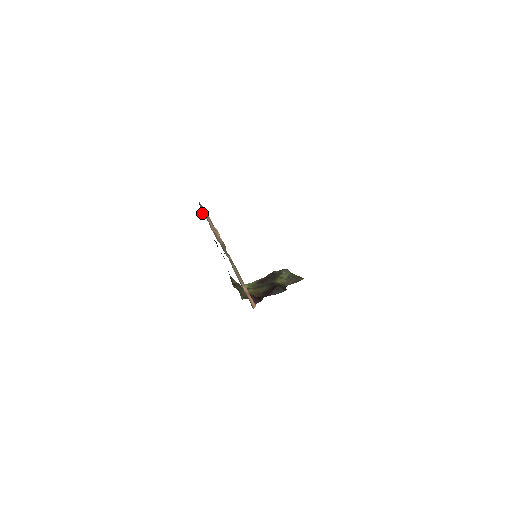
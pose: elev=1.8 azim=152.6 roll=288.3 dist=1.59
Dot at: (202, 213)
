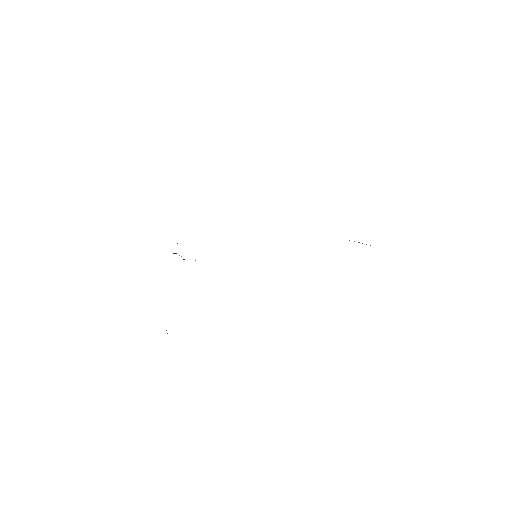
Dot at: occluded
